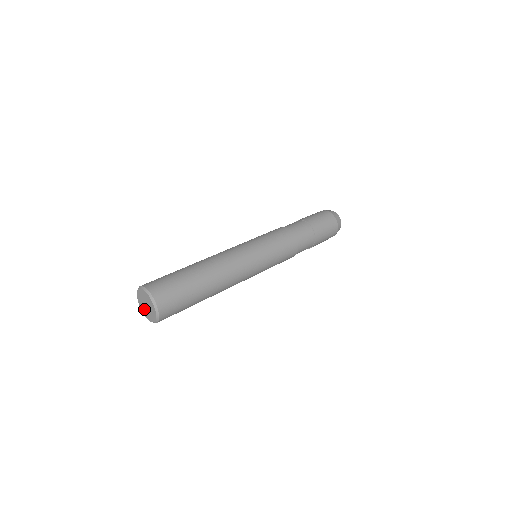
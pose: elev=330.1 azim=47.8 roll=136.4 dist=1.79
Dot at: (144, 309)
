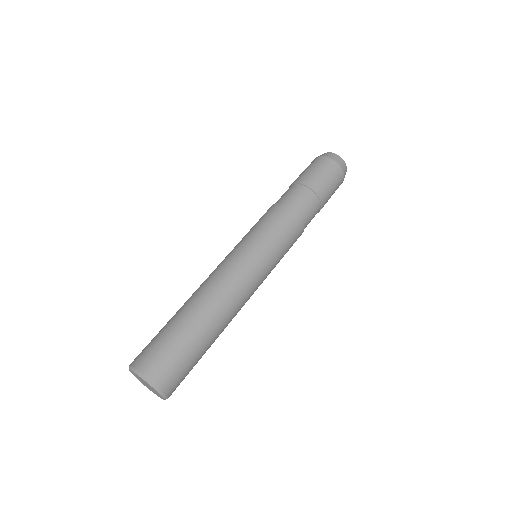
Dot at: (151, 390)
